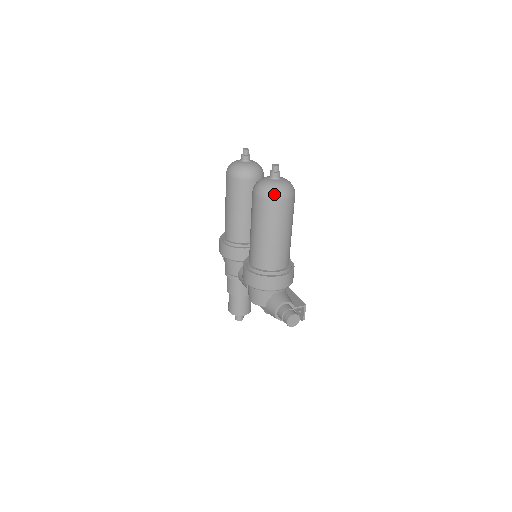
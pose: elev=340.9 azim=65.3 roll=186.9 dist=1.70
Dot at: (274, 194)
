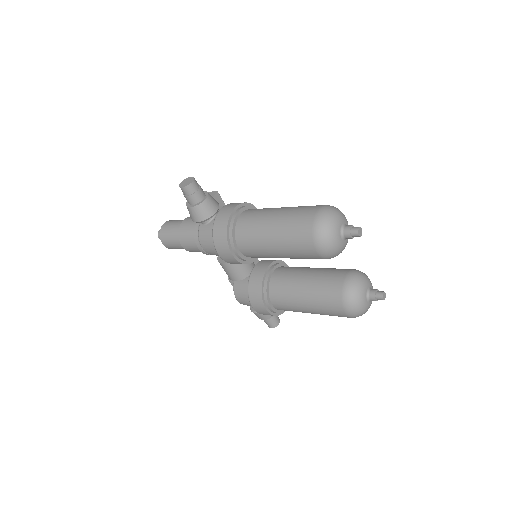
Dot at: (361, 315)
